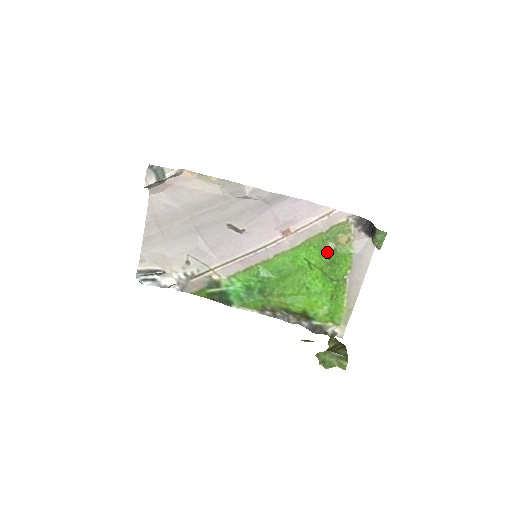
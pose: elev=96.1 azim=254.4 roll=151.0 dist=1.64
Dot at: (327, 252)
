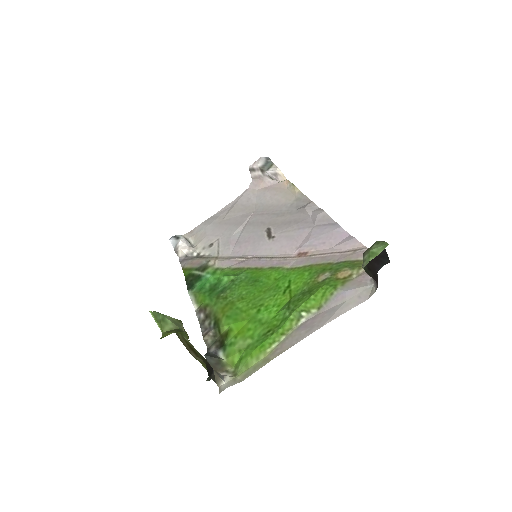
Dot at: (315, 281)
